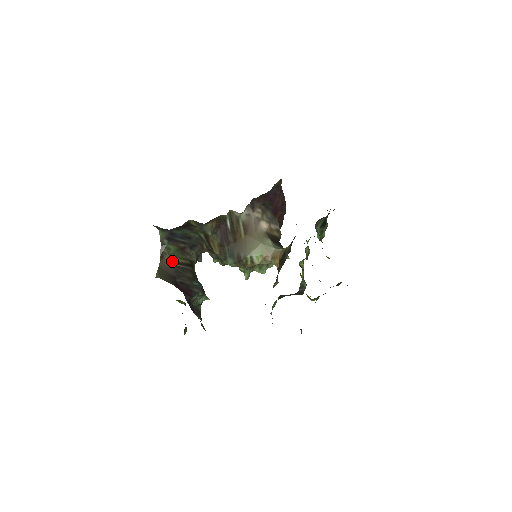
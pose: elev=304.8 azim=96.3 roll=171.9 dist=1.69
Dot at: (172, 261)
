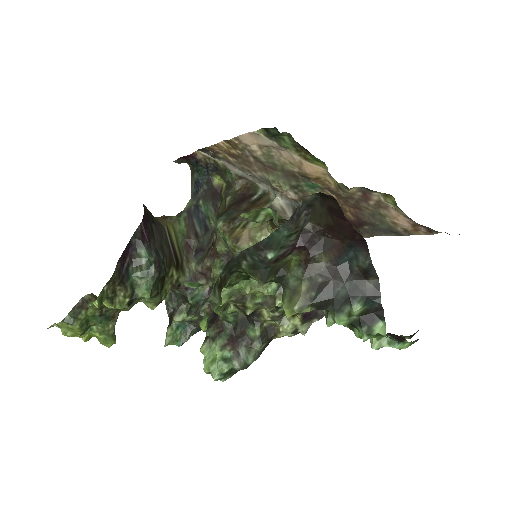
Dot at: (169, 228)
